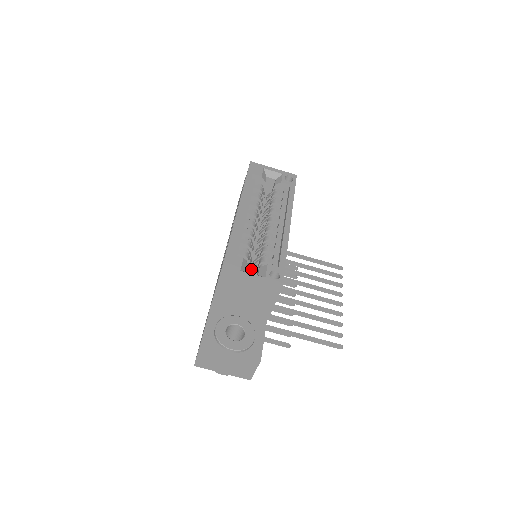
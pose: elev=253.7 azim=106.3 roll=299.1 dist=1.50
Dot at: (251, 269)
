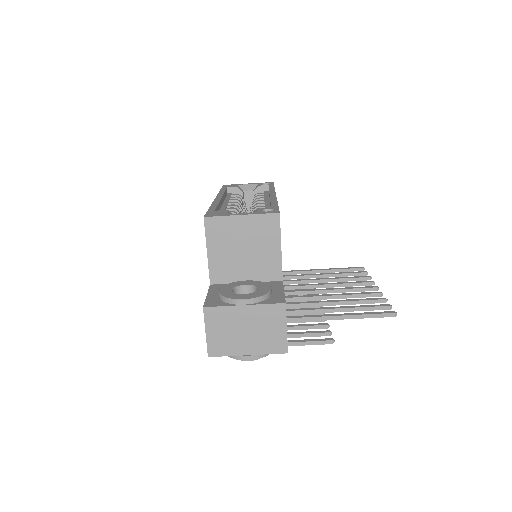
Dot at: occluded
